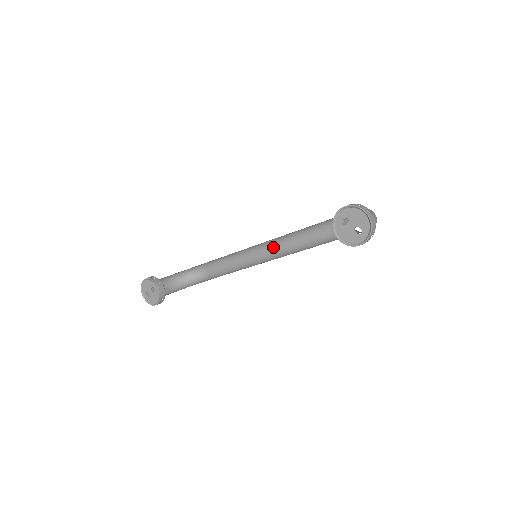
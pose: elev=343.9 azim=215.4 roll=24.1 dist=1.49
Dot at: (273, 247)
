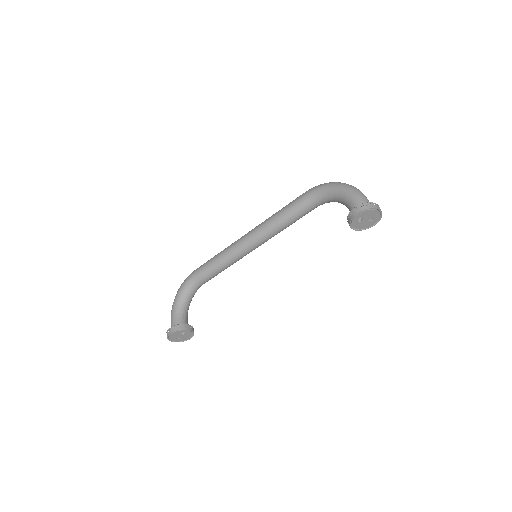
Dot at: (262, 240)
